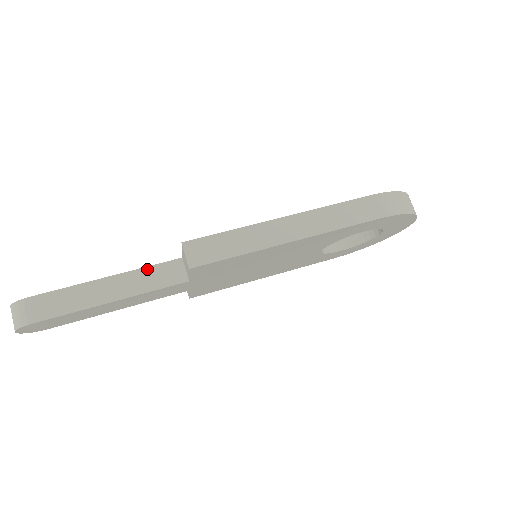
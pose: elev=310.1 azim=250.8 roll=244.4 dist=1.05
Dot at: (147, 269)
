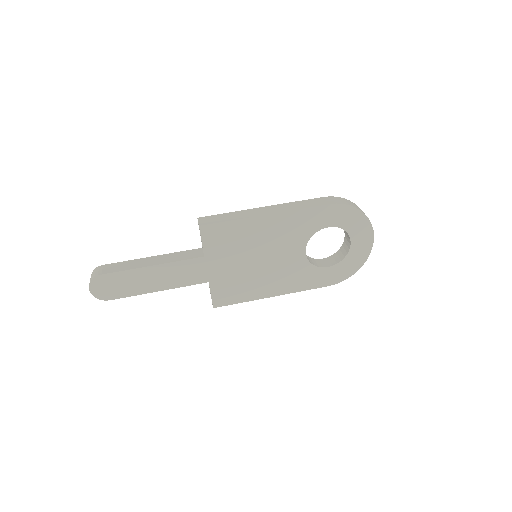
Dot at: (179, 253)
